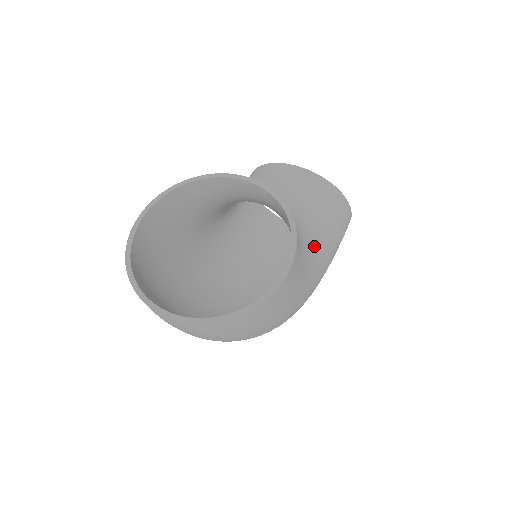
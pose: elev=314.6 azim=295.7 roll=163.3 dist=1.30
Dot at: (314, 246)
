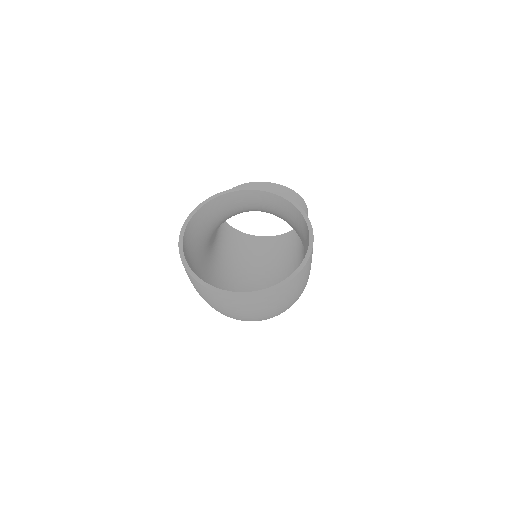
Dot at: occluded
